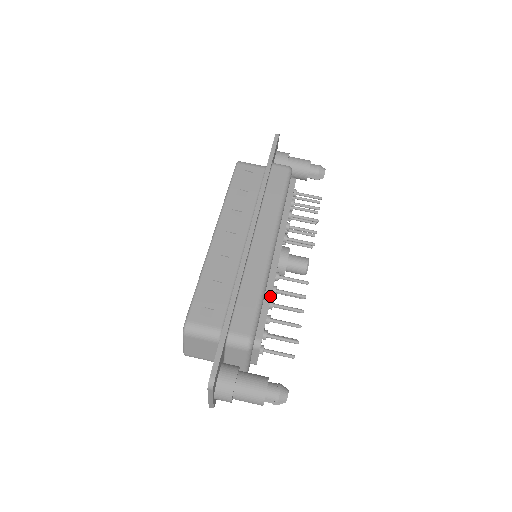
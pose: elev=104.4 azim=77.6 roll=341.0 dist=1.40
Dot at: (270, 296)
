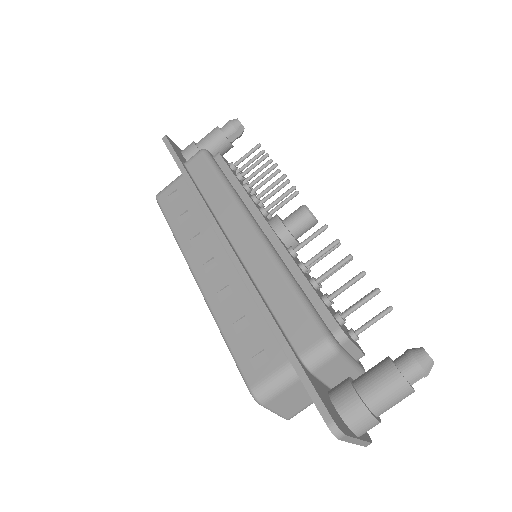
Dot at: (303, 277)
